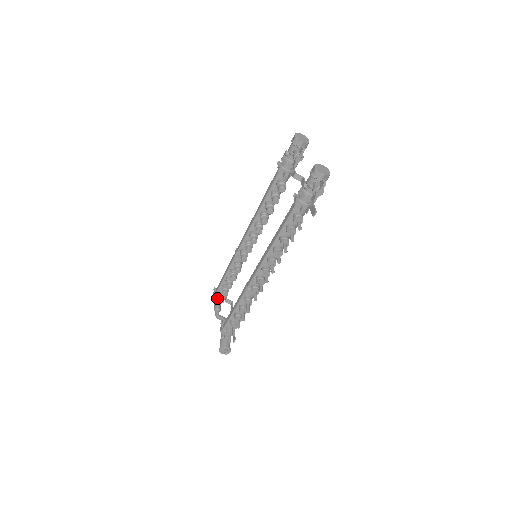
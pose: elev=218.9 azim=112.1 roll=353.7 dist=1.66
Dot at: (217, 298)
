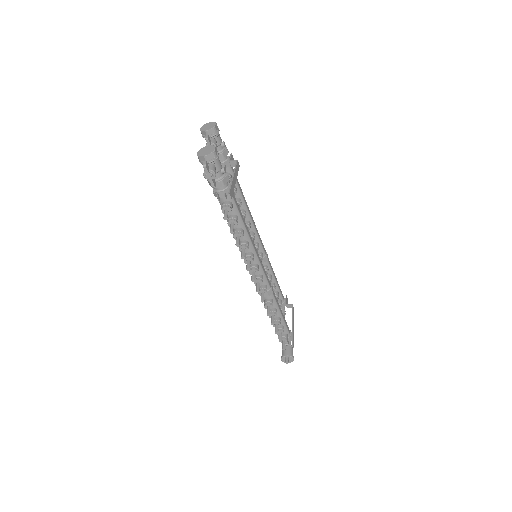
Dot at: occluded
